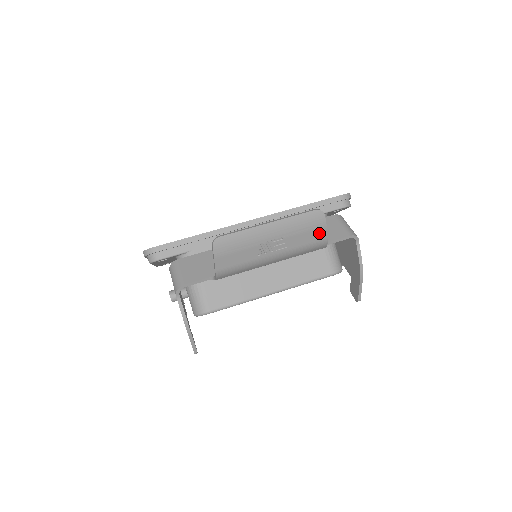
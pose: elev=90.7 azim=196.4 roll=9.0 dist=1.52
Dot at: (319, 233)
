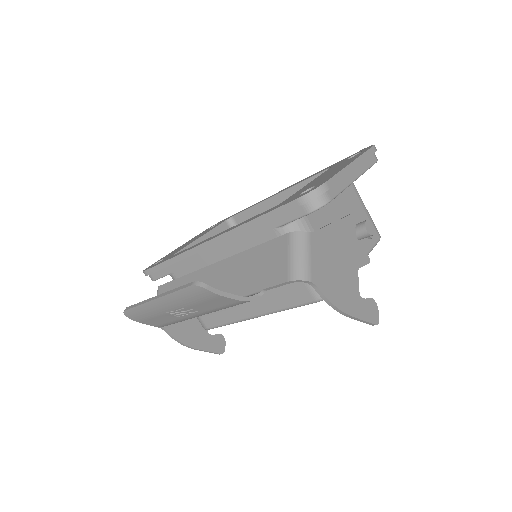
Dot at: (221, 300)
